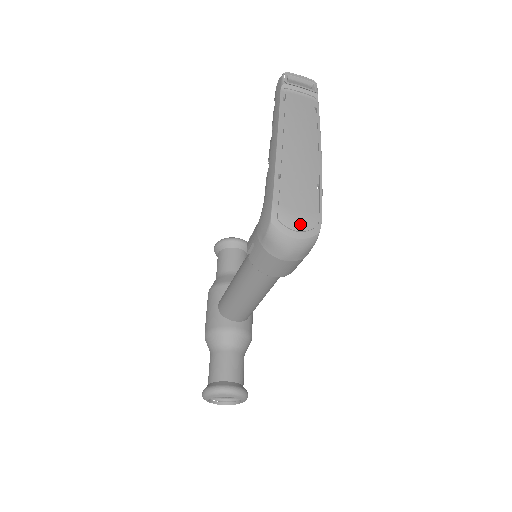
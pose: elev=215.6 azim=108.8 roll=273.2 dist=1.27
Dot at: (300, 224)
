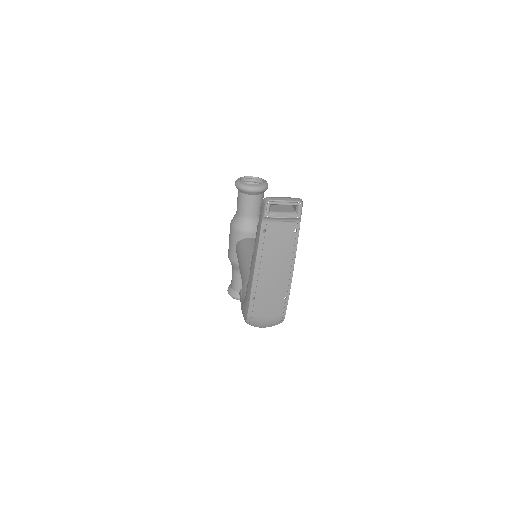
Dot at: (267, 323)
